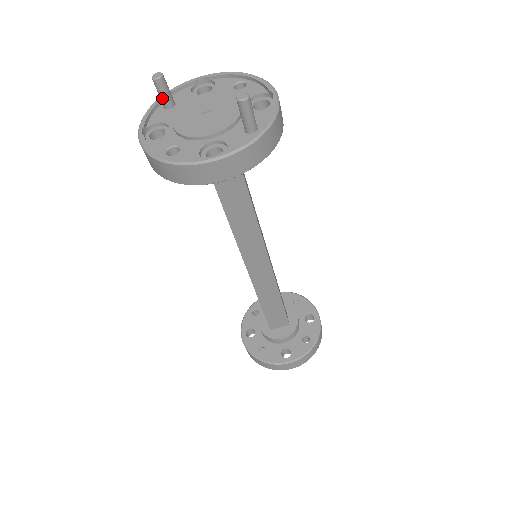
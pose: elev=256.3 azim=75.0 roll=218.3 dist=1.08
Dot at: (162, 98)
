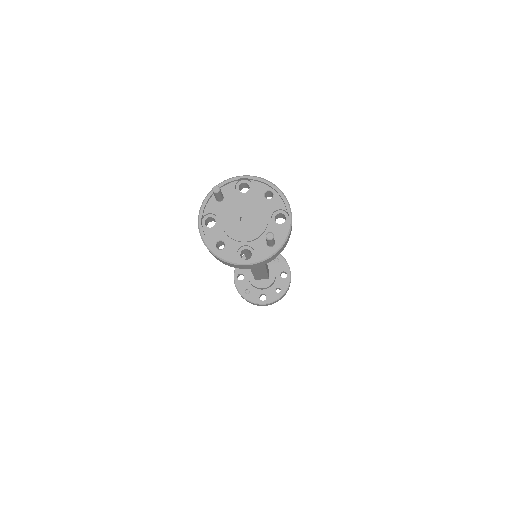
Dot at: (216, 198)
